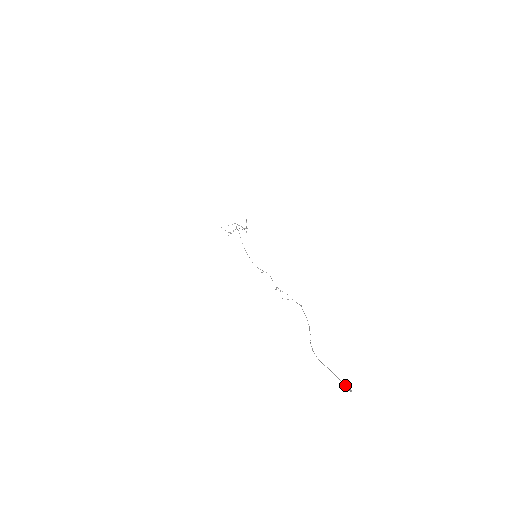
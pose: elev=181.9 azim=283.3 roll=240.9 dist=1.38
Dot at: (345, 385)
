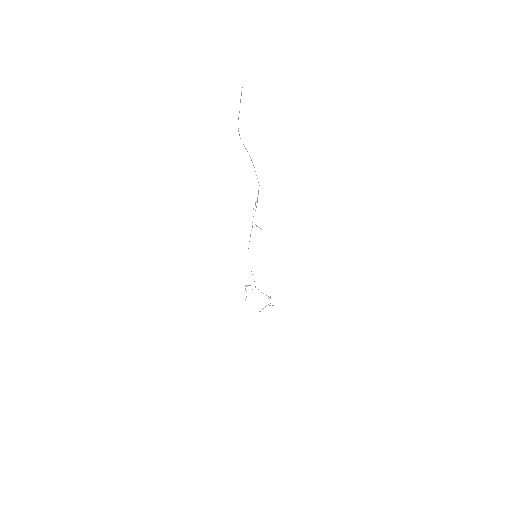
Dot at: occluded
